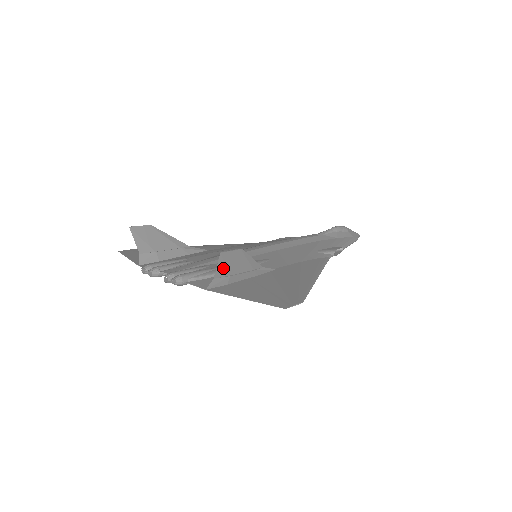
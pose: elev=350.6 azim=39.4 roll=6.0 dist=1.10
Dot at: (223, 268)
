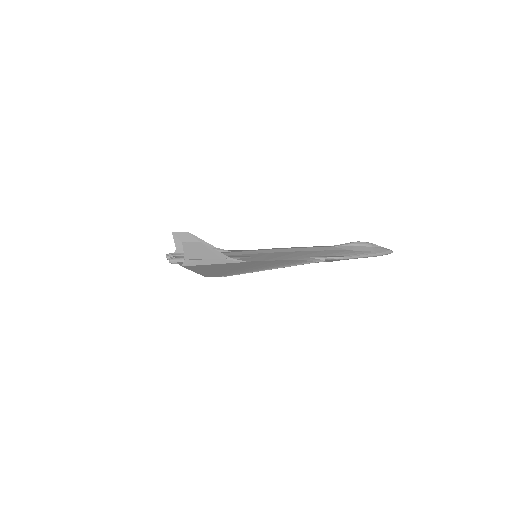
Dot at: (190, 253)
